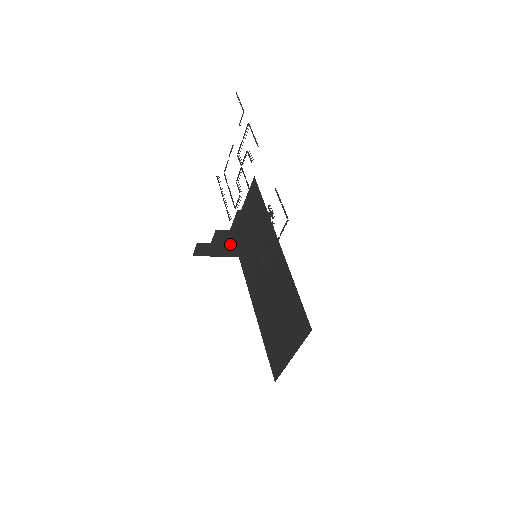
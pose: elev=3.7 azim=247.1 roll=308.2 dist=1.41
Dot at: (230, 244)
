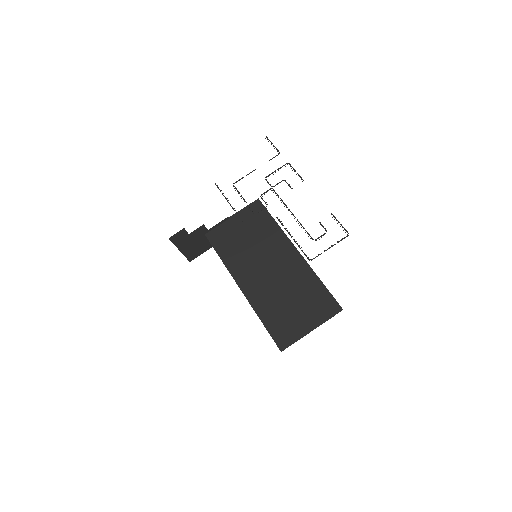
Dot at: (194, 242)
